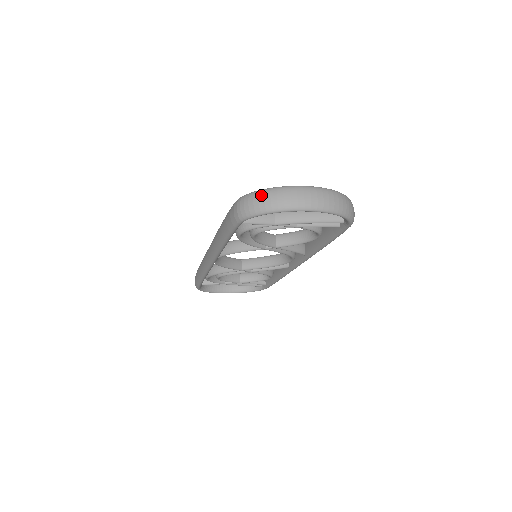
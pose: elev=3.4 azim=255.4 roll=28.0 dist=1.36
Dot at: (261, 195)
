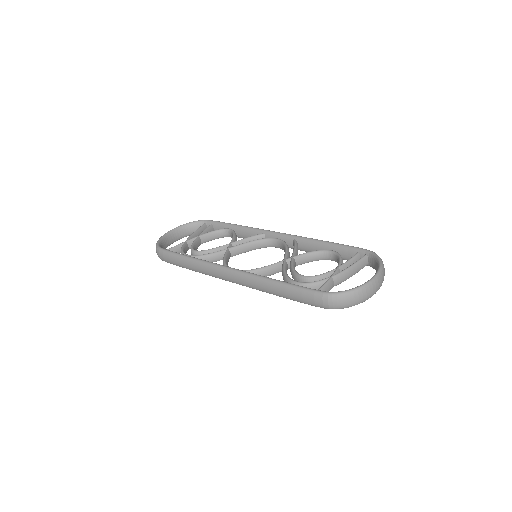
Dot at: (352, 297)
